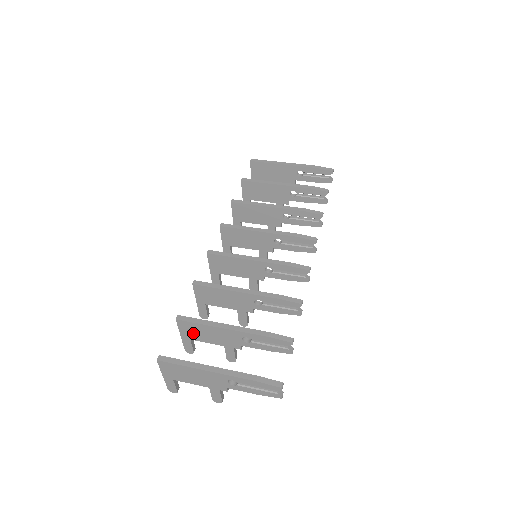
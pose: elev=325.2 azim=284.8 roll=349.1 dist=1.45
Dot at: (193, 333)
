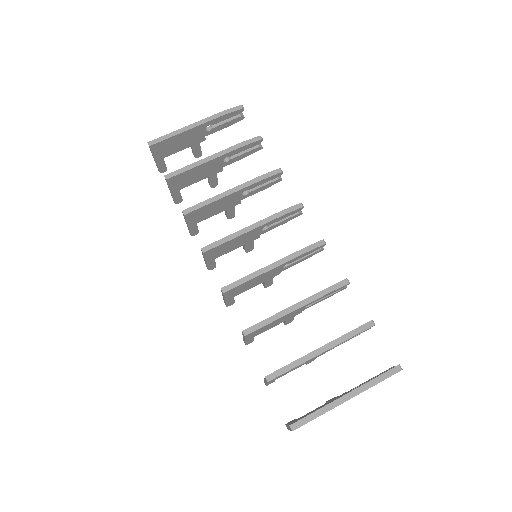
Dot at: occluded
